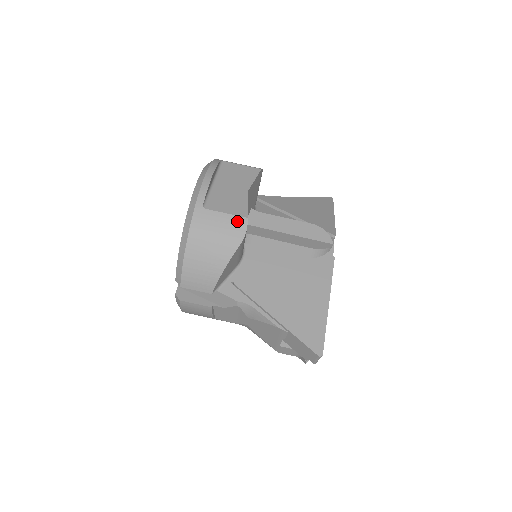
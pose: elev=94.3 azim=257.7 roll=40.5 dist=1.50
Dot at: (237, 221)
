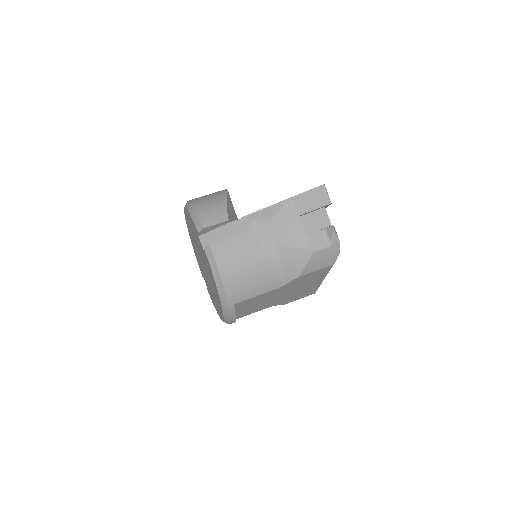
Dot at: (219, 191)
